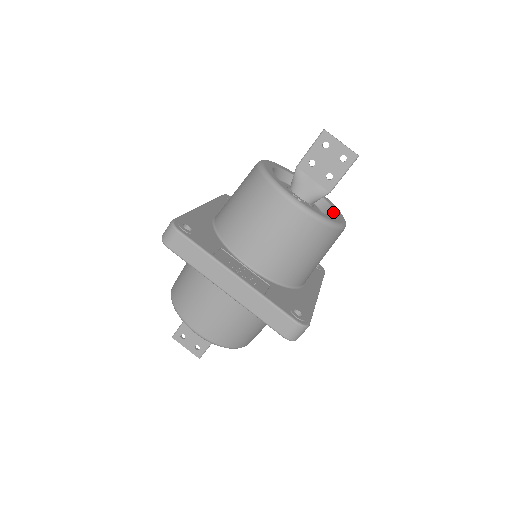
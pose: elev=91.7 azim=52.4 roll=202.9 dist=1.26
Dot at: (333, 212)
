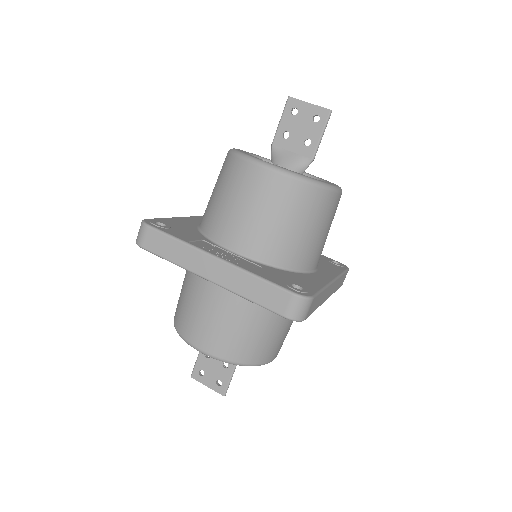
Dot at: occluded
